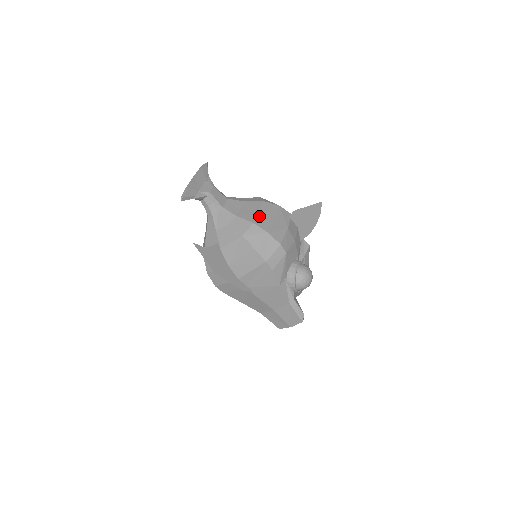
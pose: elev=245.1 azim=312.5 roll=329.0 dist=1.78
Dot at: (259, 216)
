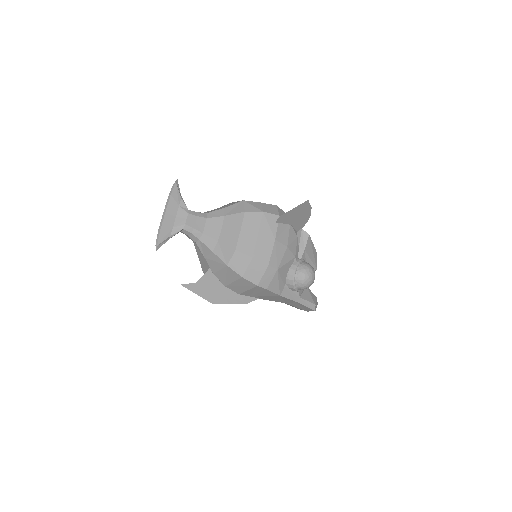
Dot at: (241, 237)
